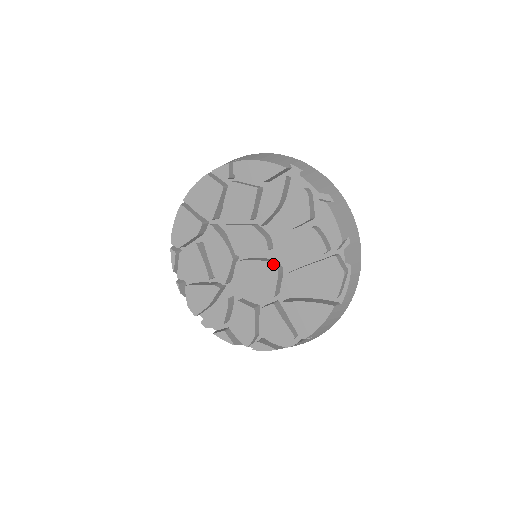
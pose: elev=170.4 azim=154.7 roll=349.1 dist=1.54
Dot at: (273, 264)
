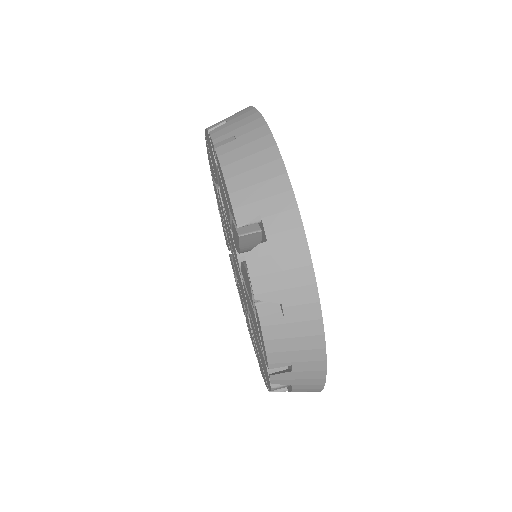
Dot at: (244, 293)
